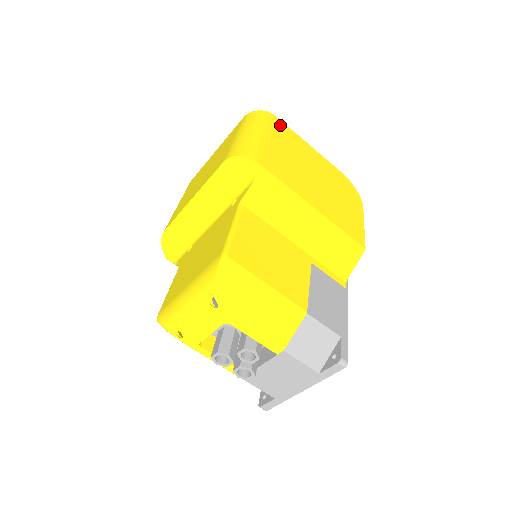
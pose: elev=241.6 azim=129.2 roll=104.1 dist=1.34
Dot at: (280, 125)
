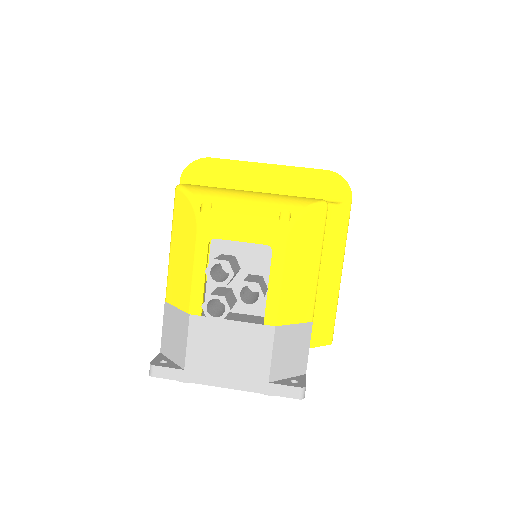
Dot at: occluded
